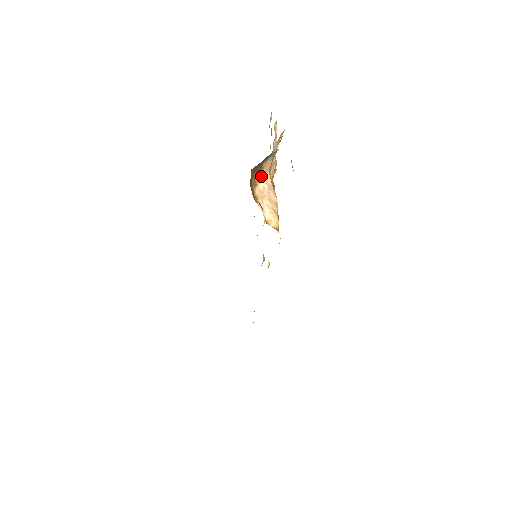
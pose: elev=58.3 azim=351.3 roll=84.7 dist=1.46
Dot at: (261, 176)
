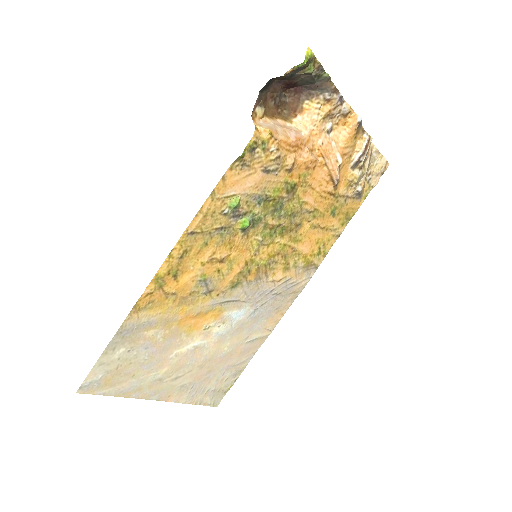
Dot at: (298, 121)
